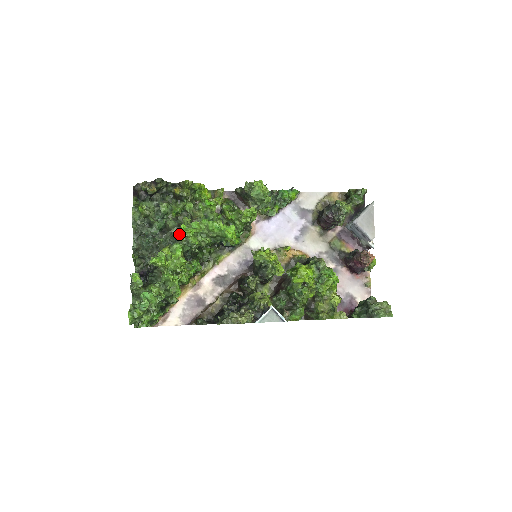
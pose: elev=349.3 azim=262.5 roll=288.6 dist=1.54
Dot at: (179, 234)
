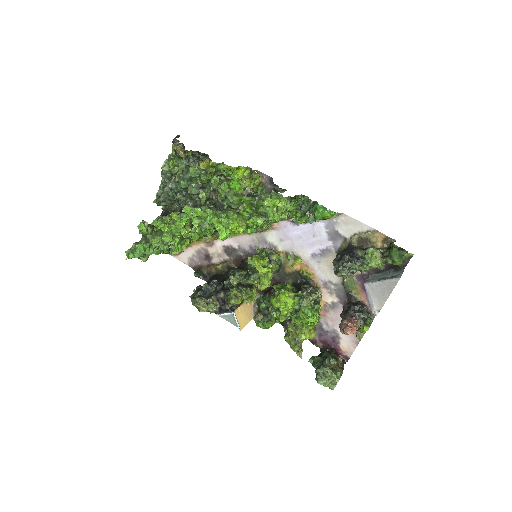
Dot at: occluded
